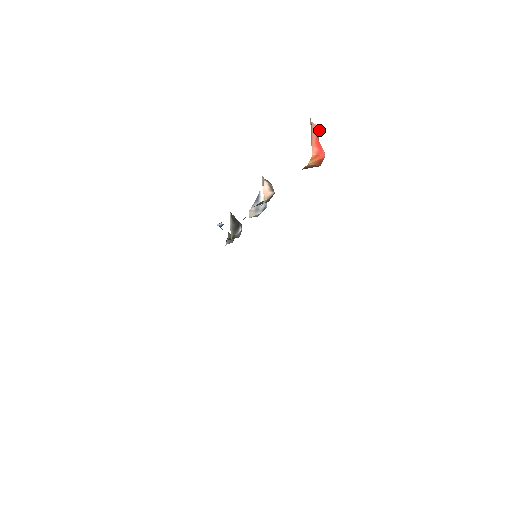
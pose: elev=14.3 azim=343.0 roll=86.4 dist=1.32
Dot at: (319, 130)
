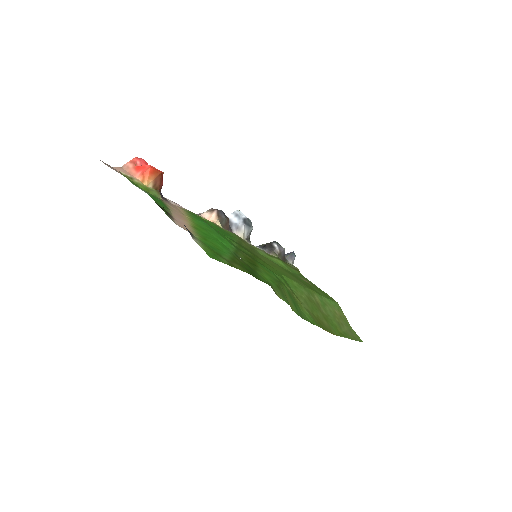
Dot at: (133, 161)
